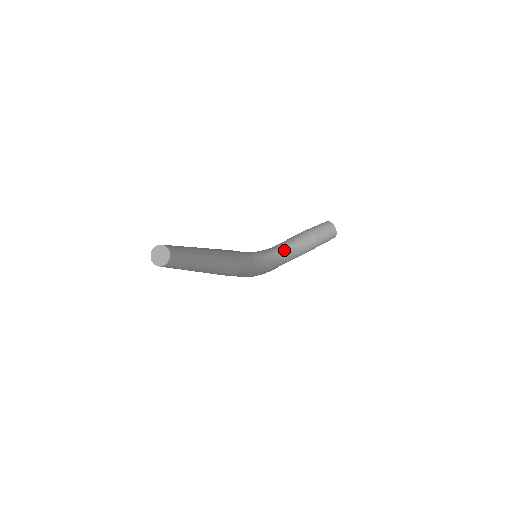
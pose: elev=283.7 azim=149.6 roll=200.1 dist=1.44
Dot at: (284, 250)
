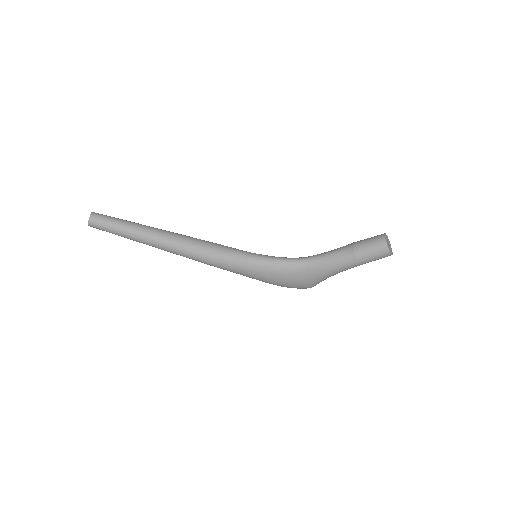
Dot at: (309, 259)
